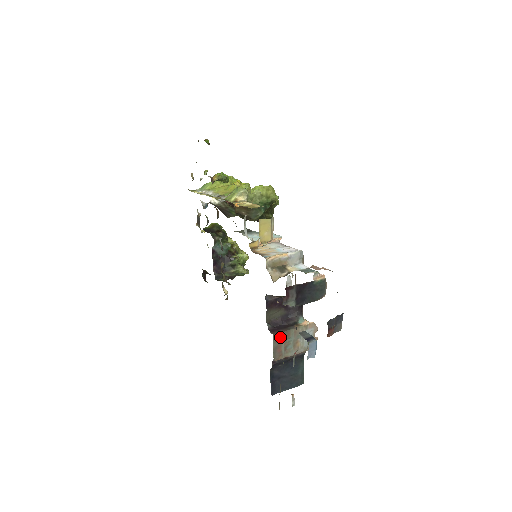
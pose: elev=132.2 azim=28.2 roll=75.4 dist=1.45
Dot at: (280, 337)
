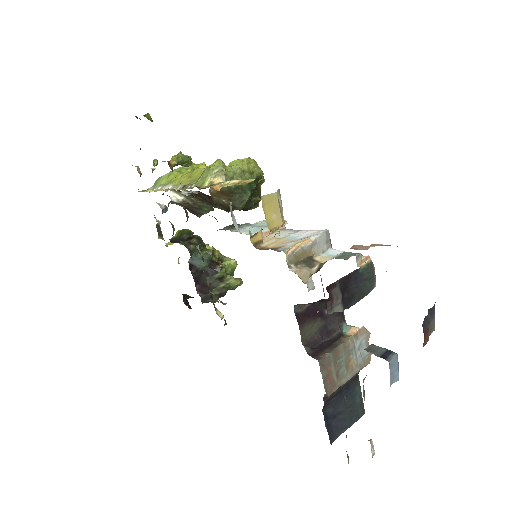
Dot at: (328, 361)
